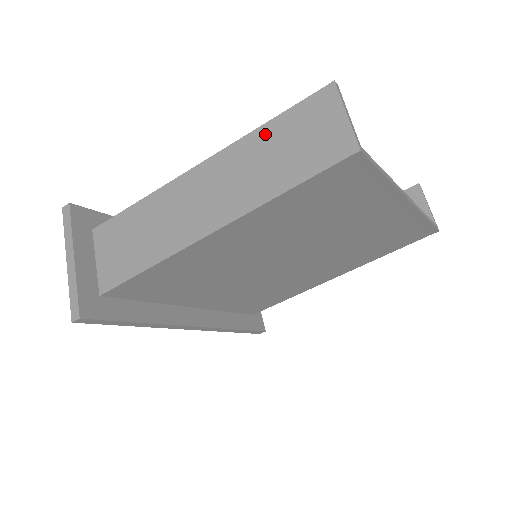
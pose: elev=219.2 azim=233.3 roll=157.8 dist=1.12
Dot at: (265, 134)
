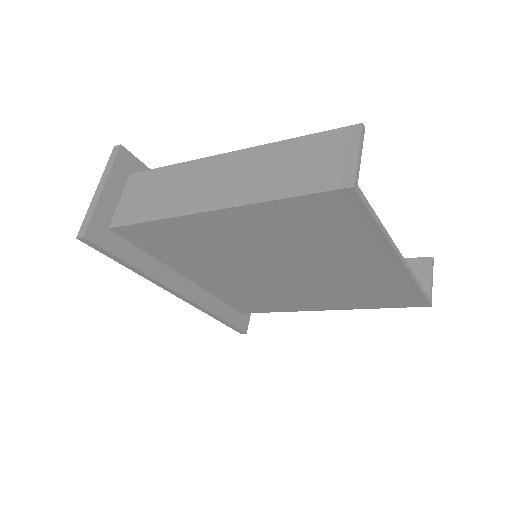
Dot at: (290, 146)
